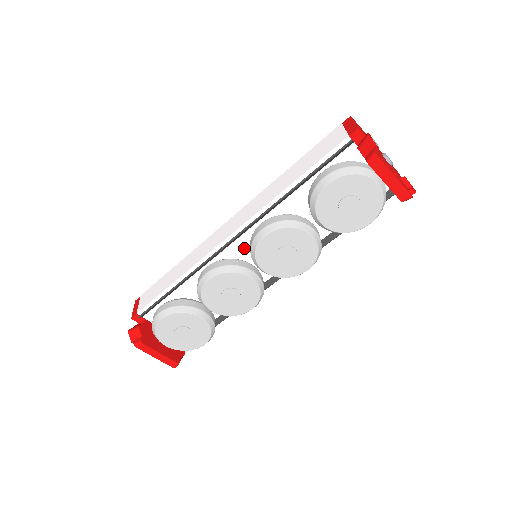
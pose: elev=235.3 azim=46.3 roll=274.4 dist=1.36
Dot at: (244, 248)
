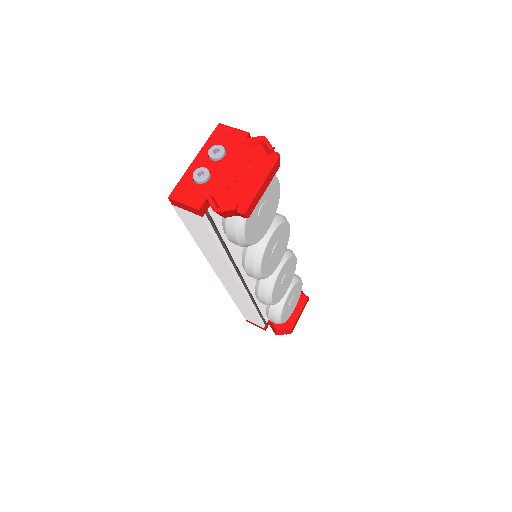
Dot at: occluded
